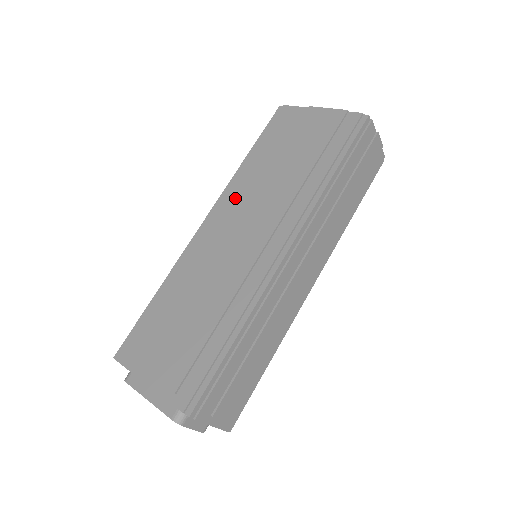
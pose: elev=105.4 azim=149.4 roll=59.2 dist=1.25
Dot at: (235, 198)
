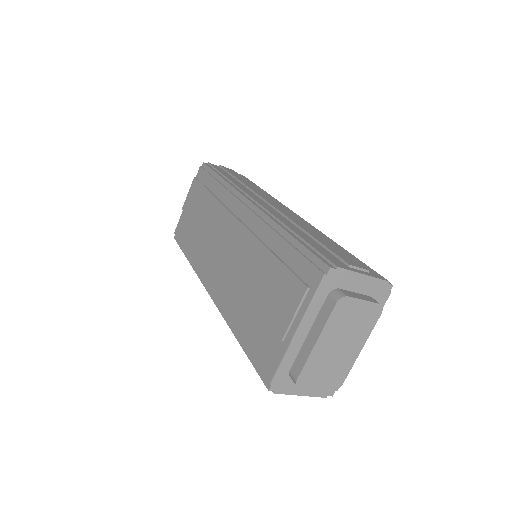
Dot at: (204, 261)
